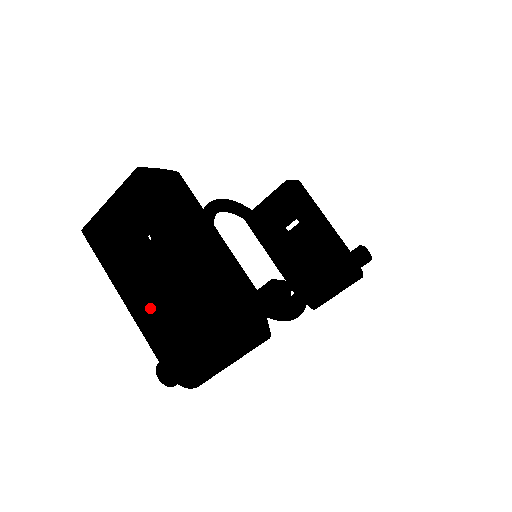
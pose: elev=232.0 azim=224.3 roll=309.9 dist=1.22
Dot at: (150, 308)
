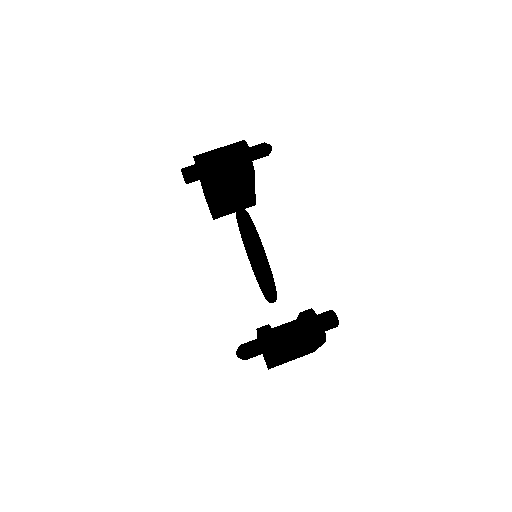
Dot at: occluded
